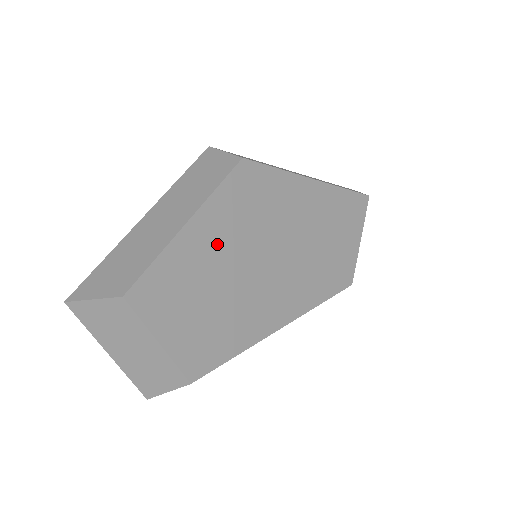
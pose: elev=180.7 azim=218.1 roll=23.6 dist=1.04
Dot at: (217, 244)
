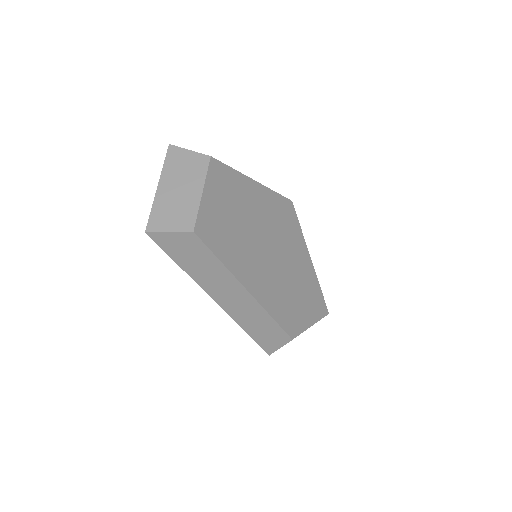
Dot at: (257, 207)
